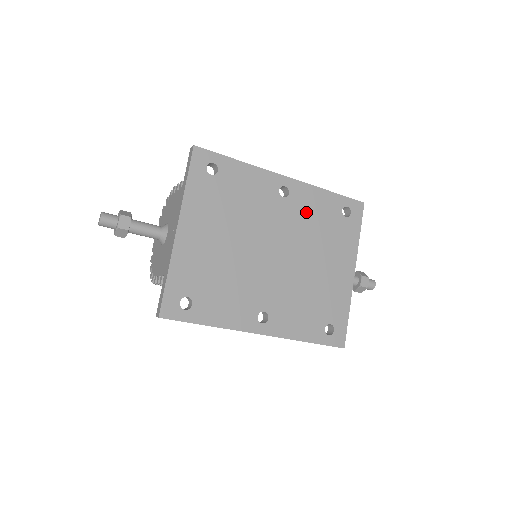
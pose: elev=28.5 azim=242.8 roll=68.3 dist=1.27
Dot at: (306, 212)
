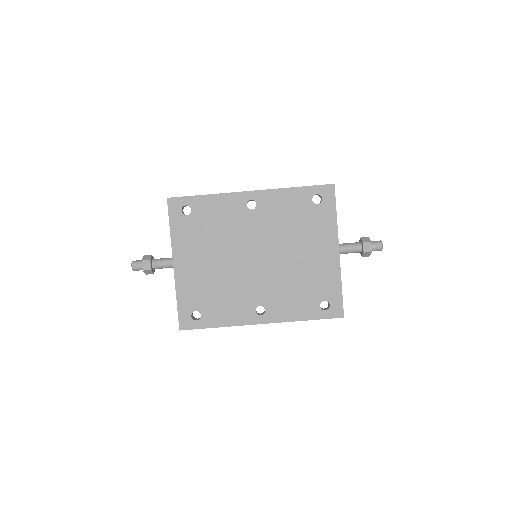
Dot at: (276, 214)
